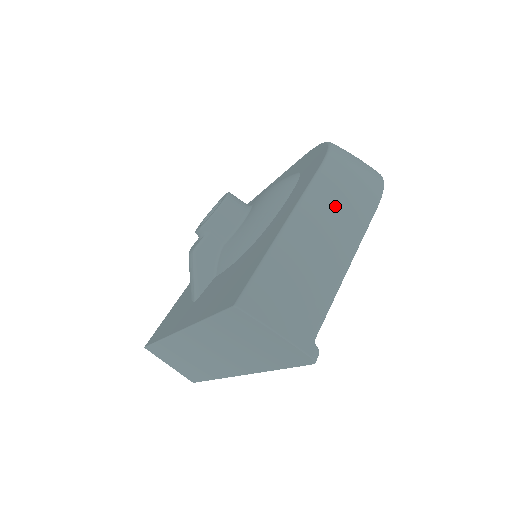
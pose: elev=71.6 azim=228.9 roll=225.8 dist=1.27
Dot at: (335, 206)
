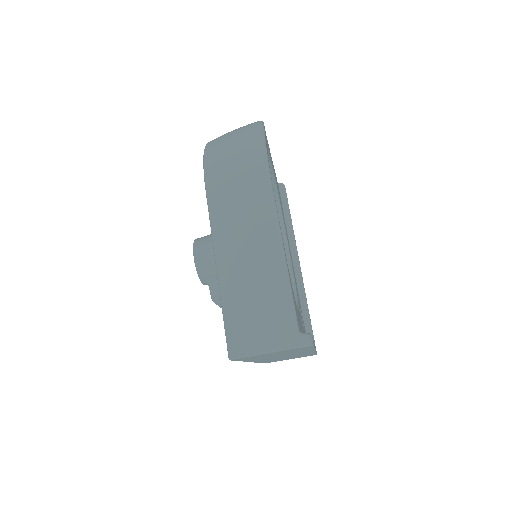
Dot at: (237, 211)
